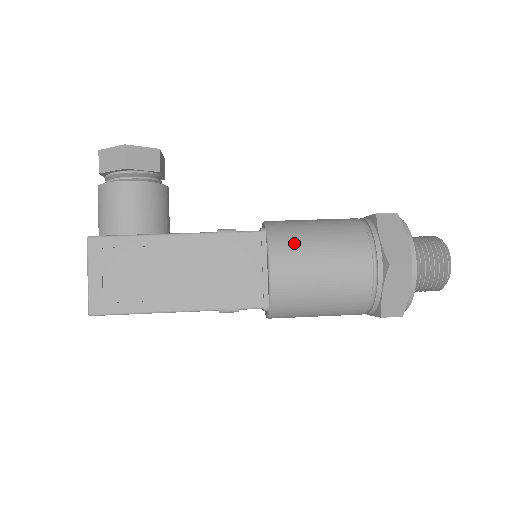
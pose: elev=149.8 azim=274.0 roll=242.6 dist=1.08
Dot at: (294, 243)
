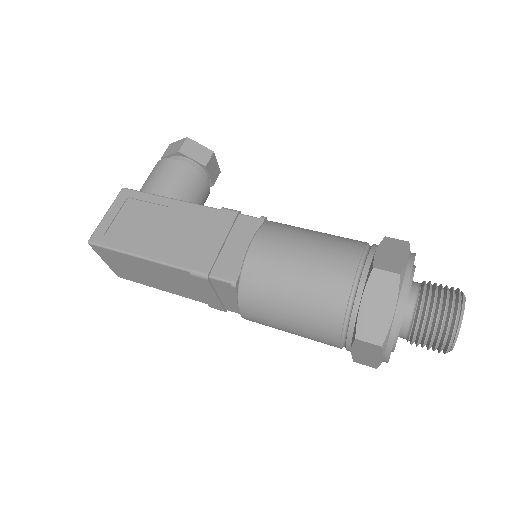
Dot at: (285, 231)
